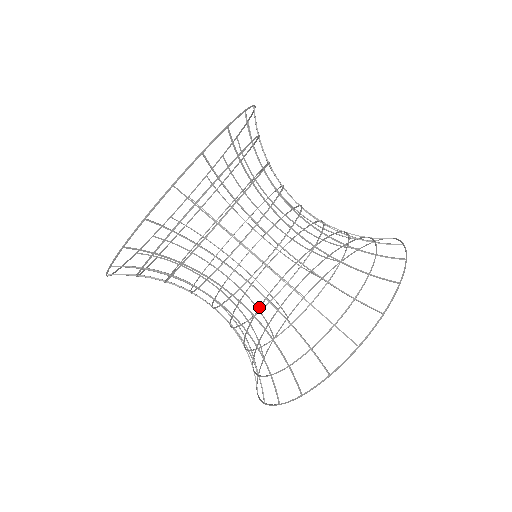
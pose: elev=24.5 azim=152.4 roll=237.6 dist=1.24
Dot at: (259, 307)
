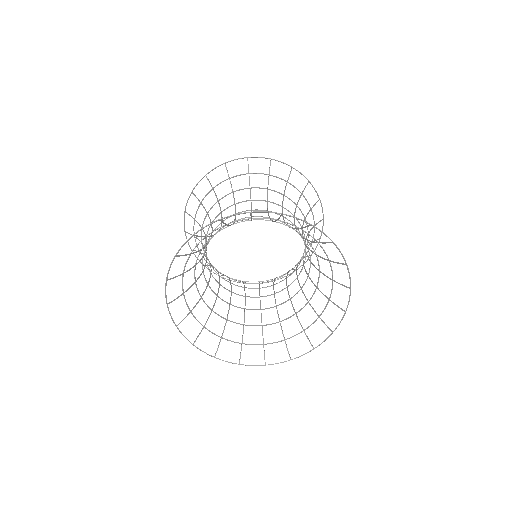
Dot at: occluded
